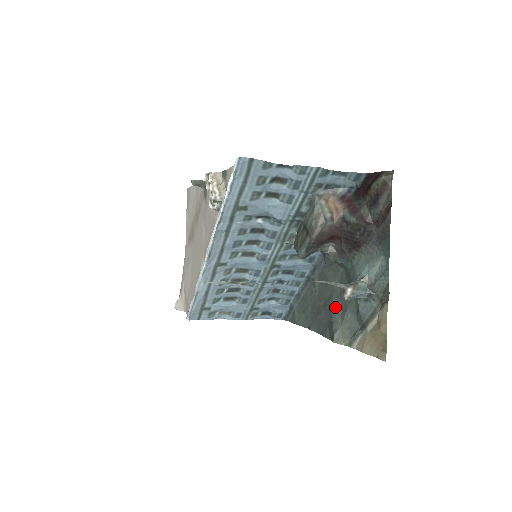
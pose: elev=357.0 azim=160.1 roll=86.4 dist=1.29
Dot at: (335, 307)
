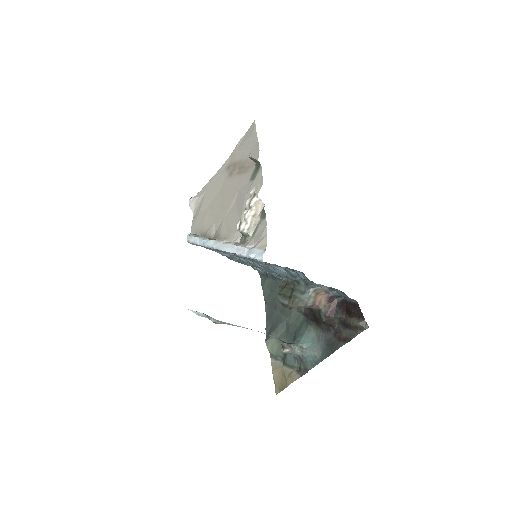
Dot at: (283, 325)
